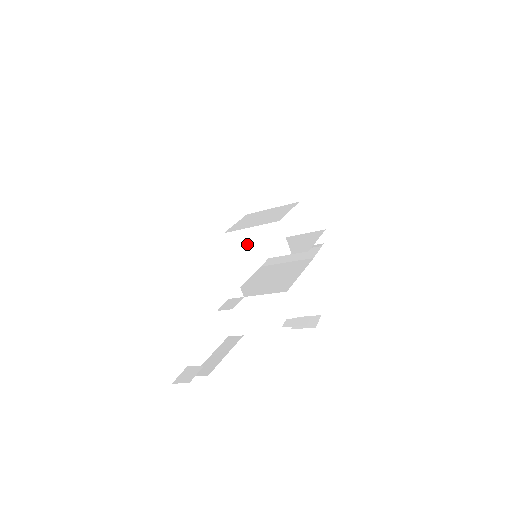
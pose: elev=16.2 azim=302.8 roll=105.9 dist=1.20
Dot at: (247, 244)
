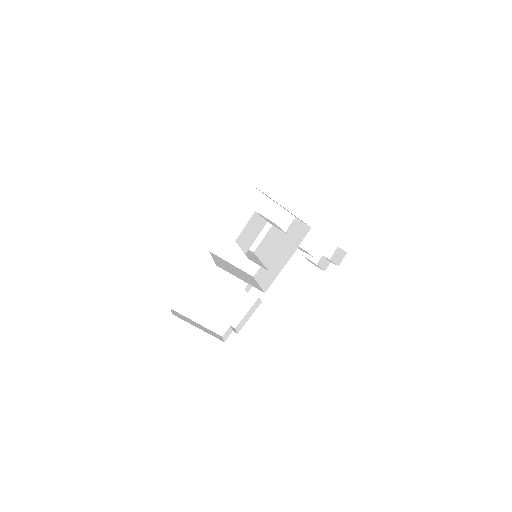
Dot at: (247, 251)
